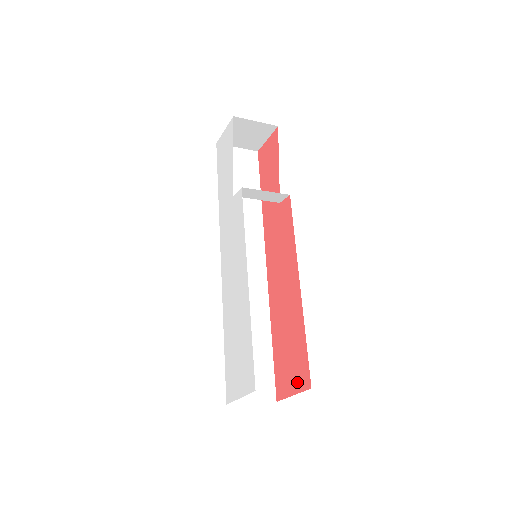
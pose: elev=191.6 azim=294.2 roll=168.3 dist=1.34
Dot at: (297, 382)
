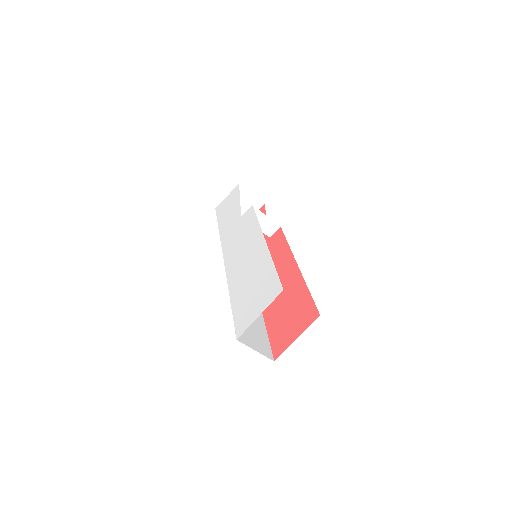
Dot at: (301, 324)
